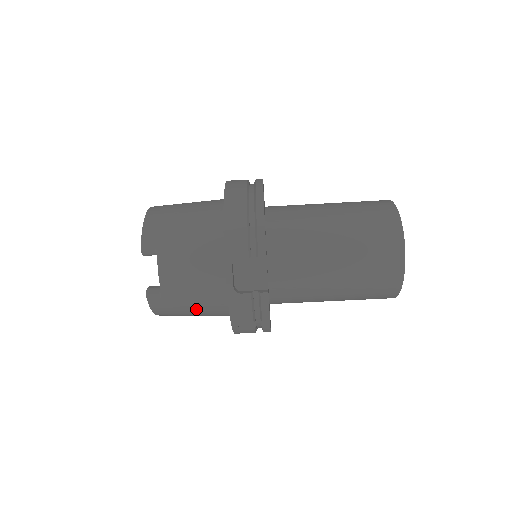
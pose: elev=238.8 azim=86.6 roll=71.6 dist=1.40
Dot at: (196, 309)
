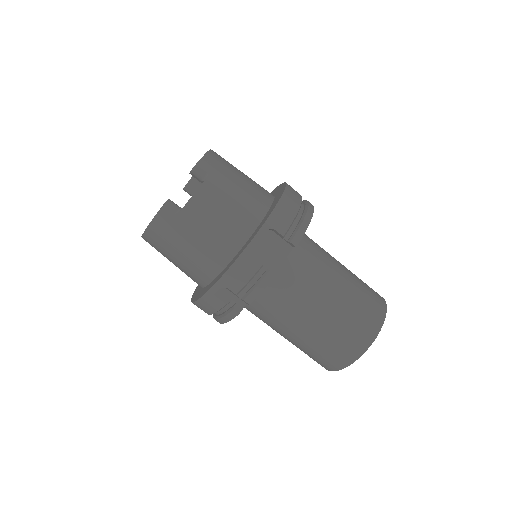
Dot at: (191, 249)
